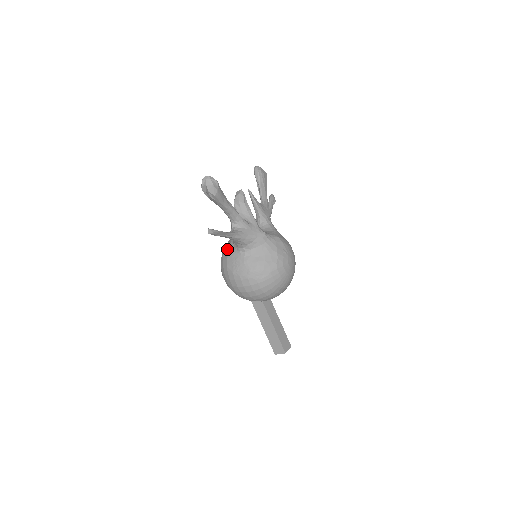
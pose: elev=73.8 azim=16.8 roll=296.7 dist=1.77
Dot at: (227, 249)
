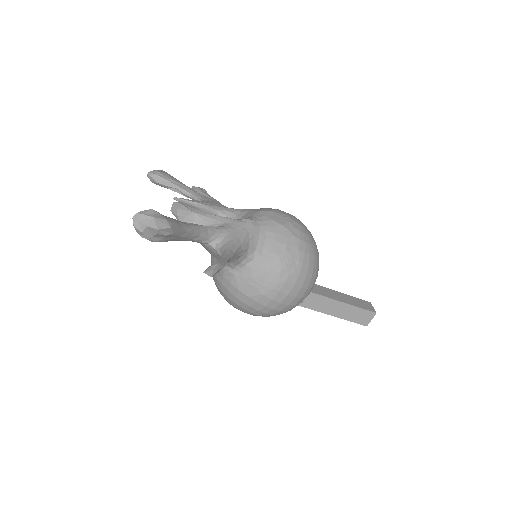
Dot at: (226, 280)
